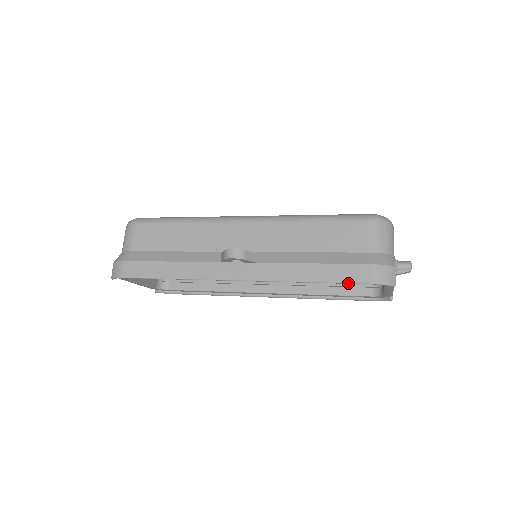
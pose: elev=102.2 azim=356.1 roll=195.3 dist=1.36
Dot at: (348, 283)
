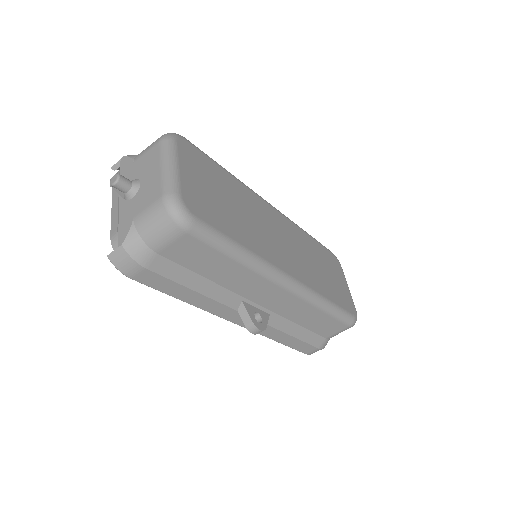
Dot at: (297, 350)
